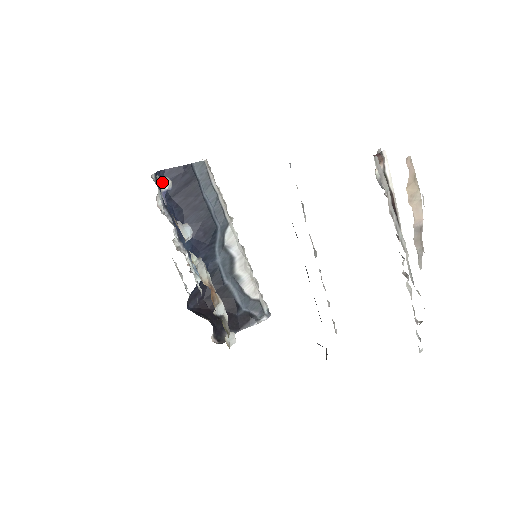
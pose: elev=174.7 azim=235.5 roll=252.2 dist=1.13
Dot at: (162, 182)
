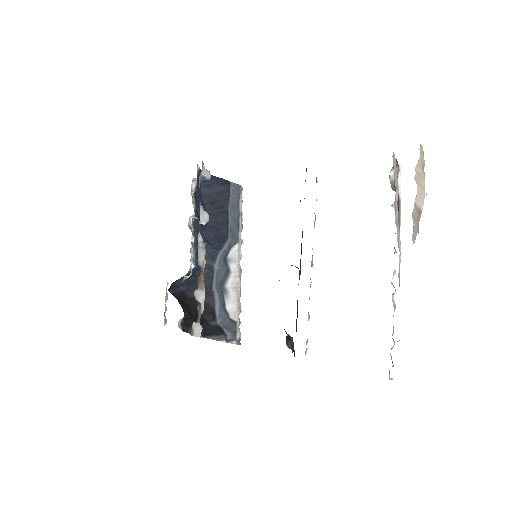
Dot at: (204, 170)
